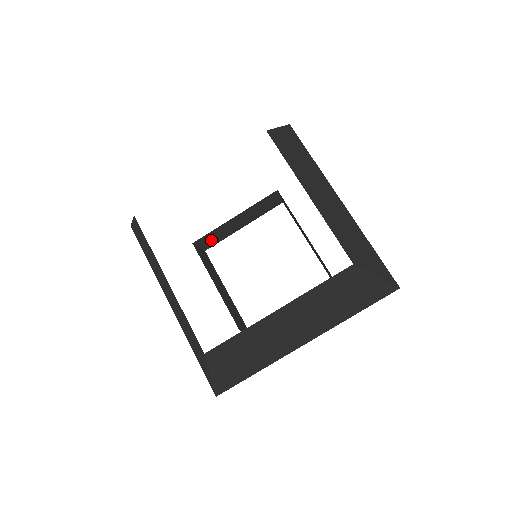
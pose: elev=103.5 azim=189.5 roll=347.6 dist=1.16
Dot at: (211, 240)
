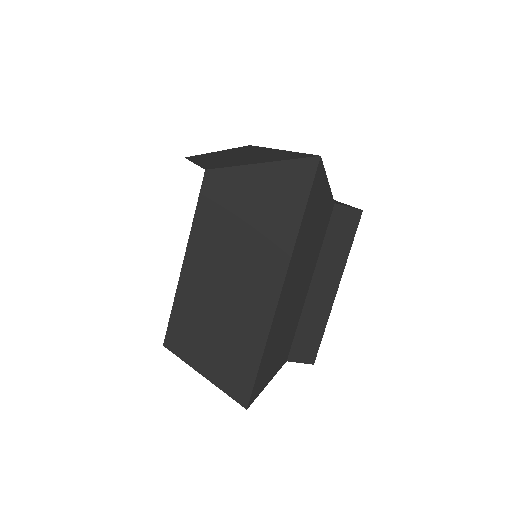
Dot at: occluded
